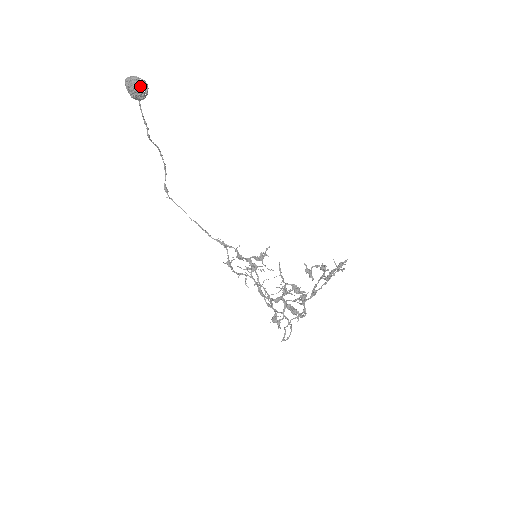
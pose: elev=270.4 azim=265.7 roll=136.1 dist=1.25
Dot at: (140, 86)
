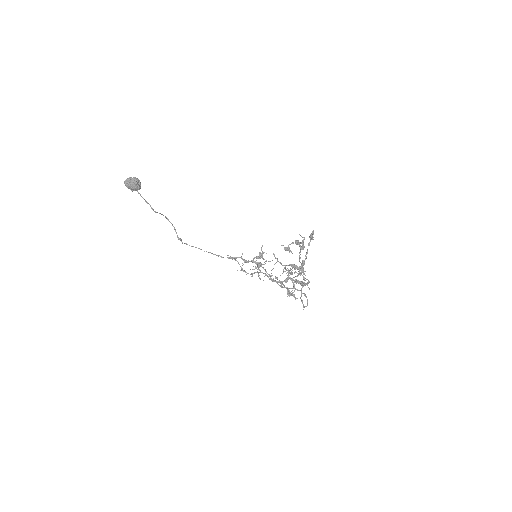
Dot at: (134, 182)
